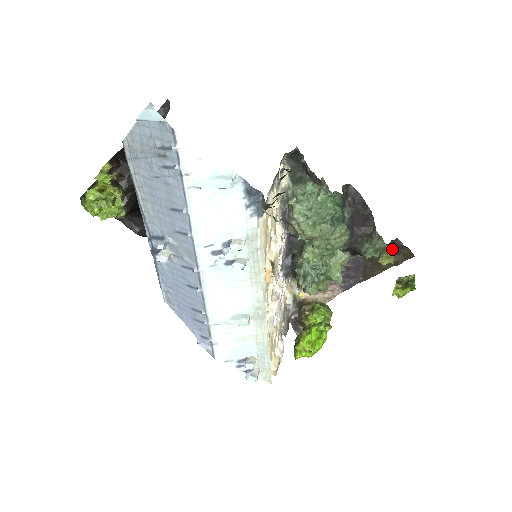
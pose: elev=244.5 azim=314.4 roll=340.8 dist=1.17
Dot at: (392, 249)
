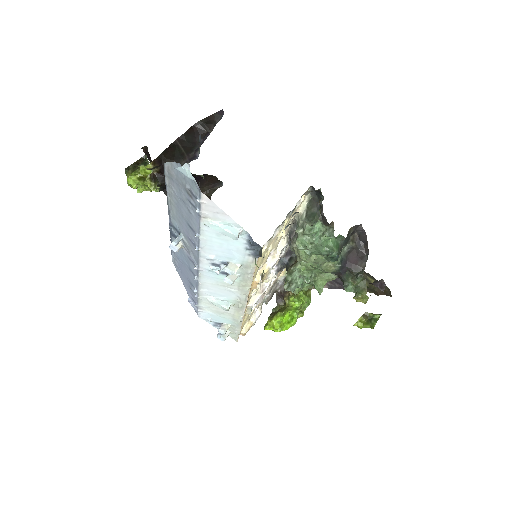
Dot at: occluded
